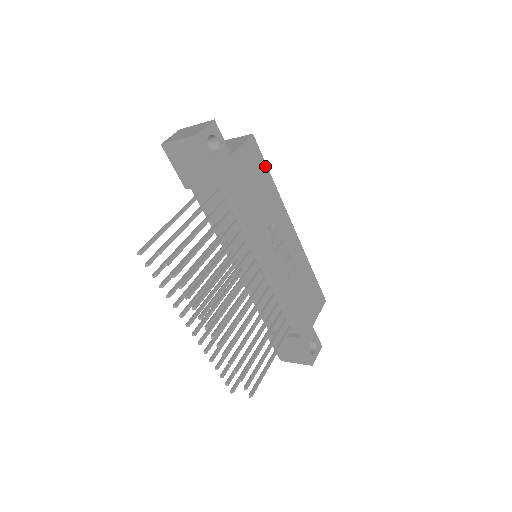
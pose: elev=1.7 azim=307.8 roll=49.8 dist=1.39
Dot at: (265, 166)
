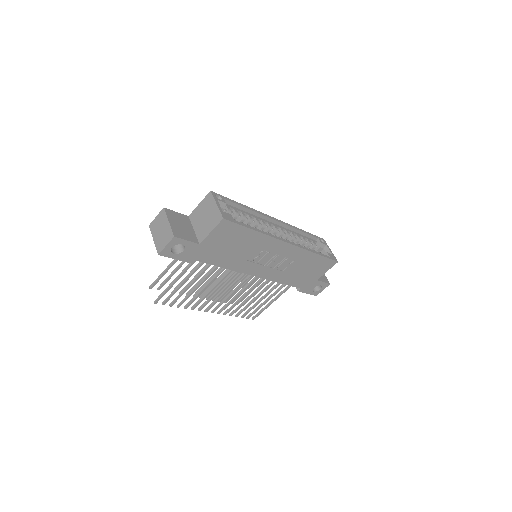
Dot at: (244, 228)
